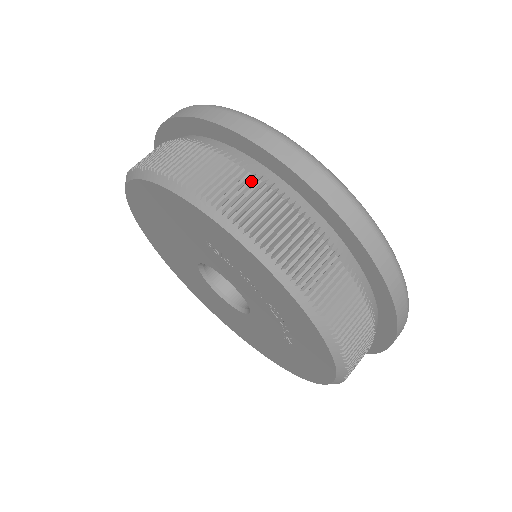
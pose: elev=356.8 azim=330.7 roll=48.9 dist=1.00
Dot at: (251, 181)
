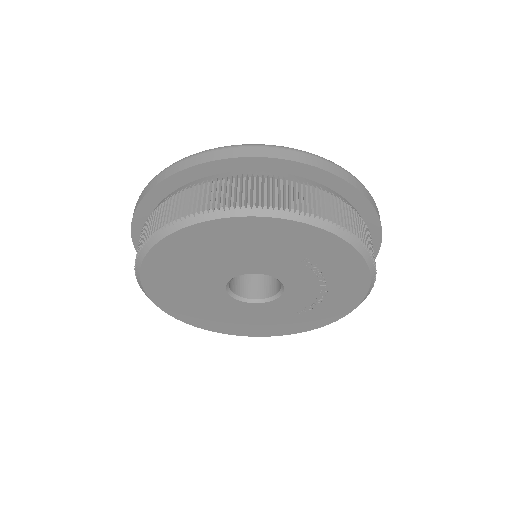
Dot at: (356, 215)
